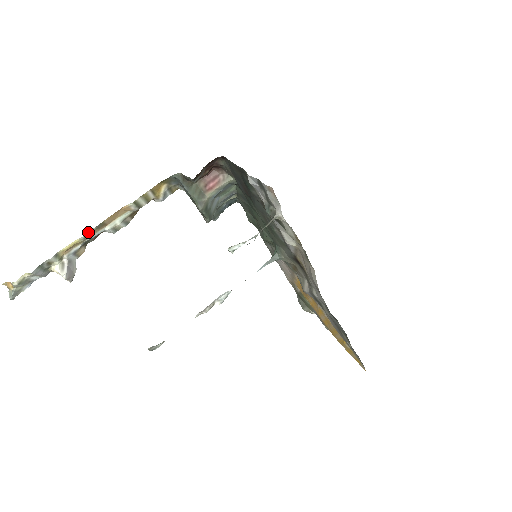
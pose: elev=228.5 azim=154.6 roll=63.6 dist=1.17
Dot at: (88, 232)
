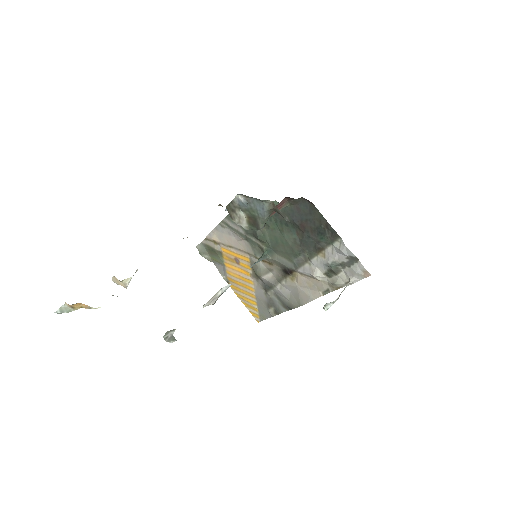
Dot at: occluded
